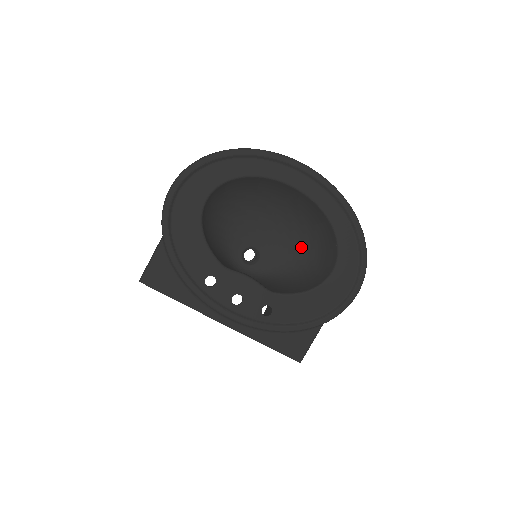
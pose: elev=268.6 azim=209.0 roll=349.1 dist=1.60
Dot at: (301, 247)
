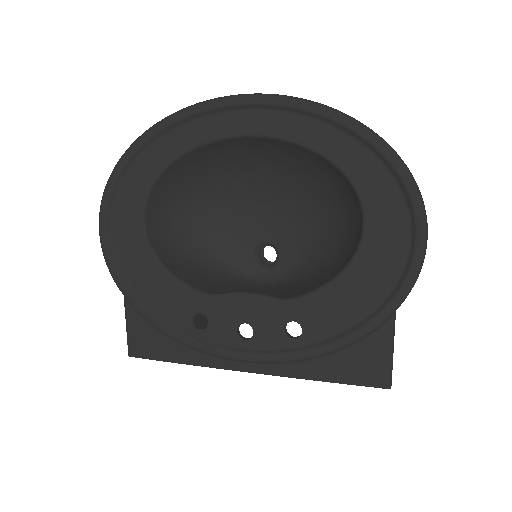
Dot at: (319, 209)
